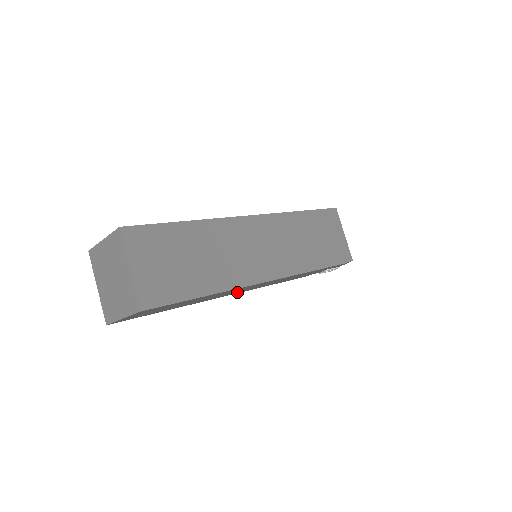
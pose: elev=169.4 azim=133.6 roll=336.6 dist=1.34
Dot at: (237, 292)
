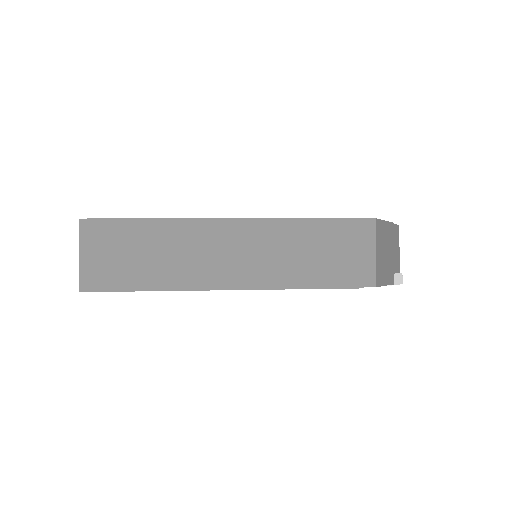
Dot at: occluded
